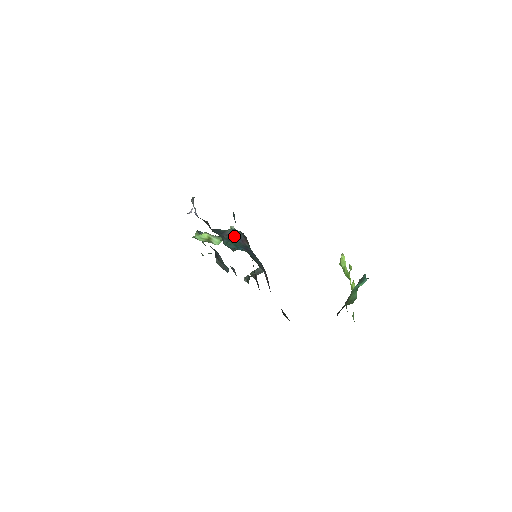
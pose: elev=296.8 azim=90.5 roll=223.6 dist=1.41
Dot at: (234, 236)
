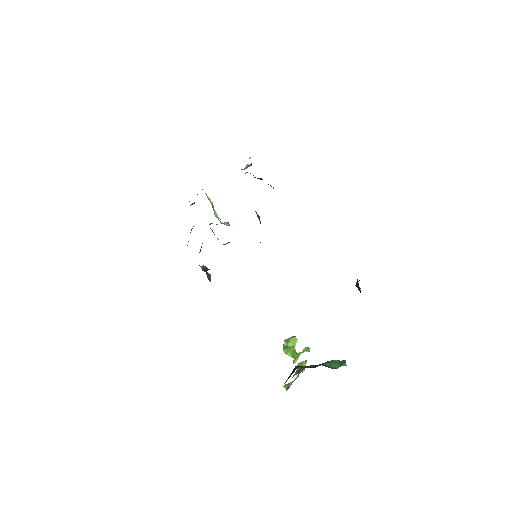
Dot at: (260, 222)
